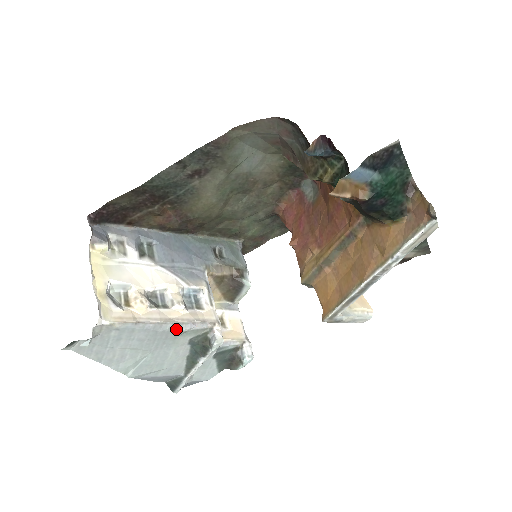
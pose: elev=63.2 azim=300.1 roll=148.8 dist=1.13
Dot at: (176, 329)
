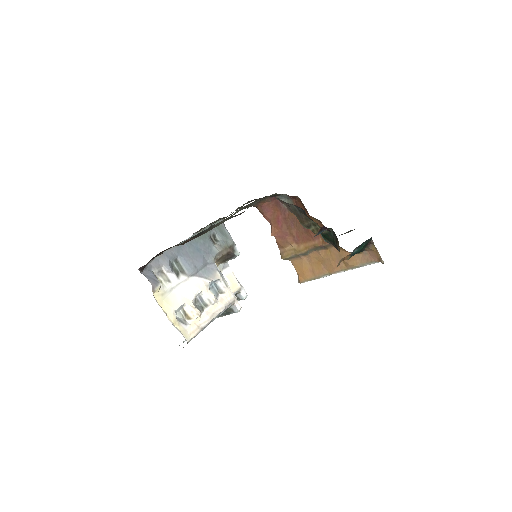
Dot at: occluded
